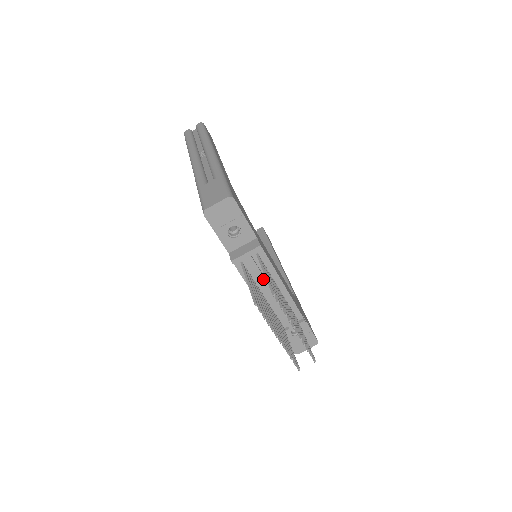
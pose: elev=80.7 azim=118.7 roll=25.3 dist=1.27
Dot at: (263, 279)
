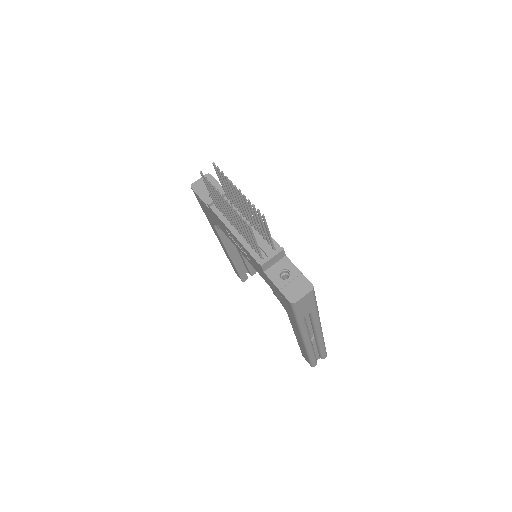
Dot at: occluded
